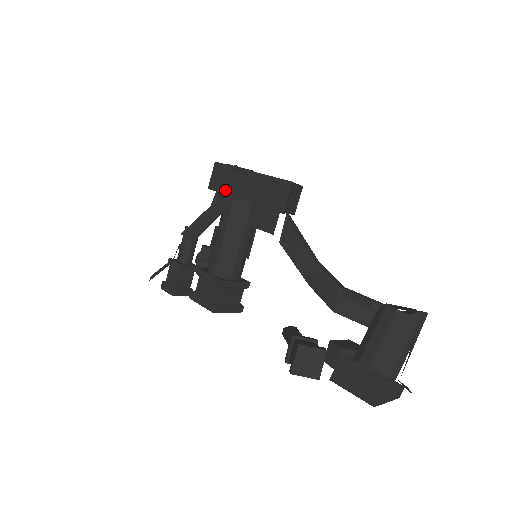
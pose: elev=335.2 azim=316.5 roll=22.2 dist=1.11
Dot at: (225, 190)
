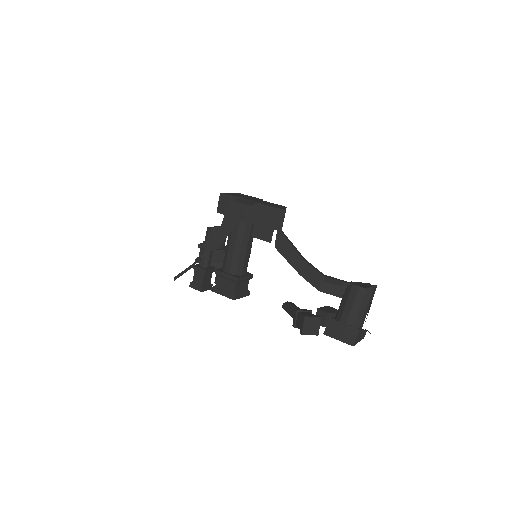
Dot at: (232, 214)
